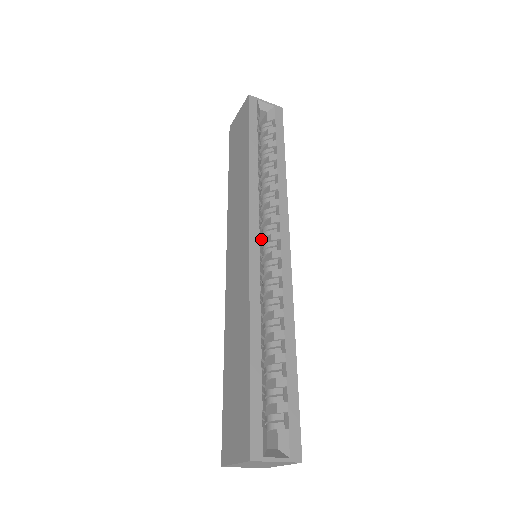
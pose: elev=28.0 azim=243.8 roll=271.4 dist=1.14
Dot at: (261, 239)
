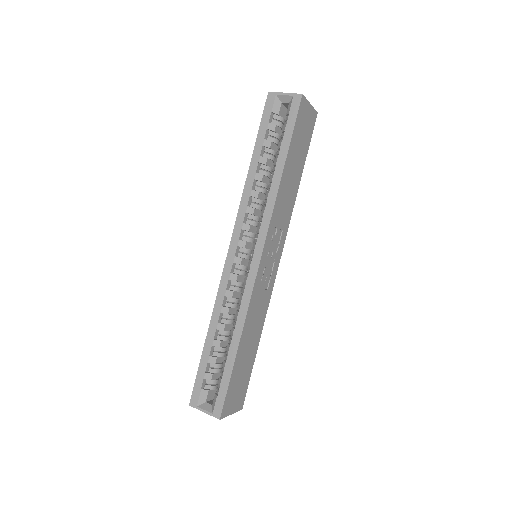
Dot at: occluded
